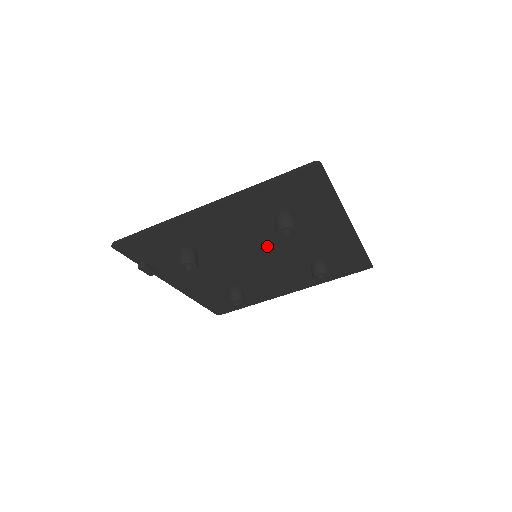
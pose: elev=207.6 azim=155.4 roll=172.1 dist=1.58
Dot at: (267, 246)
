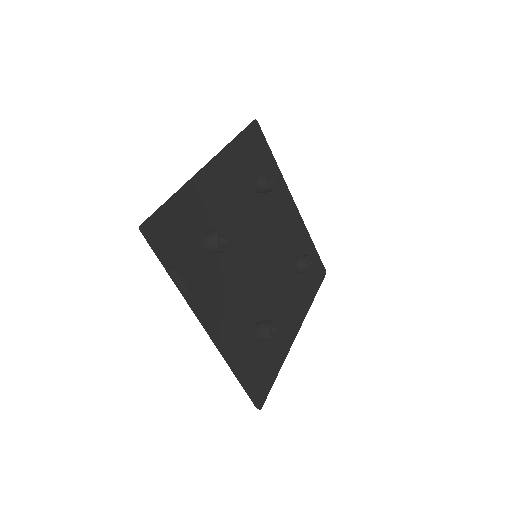
Dot at: (259, 234)
